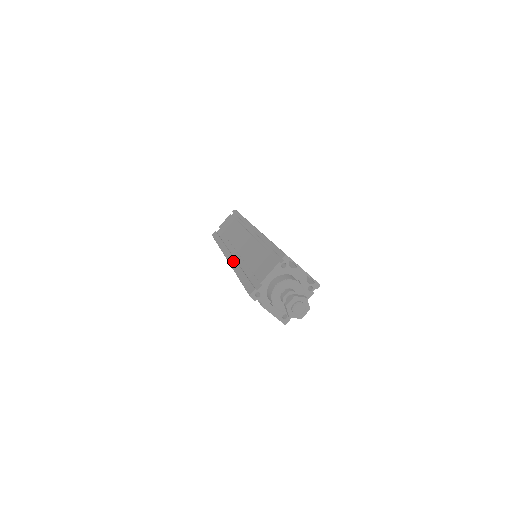
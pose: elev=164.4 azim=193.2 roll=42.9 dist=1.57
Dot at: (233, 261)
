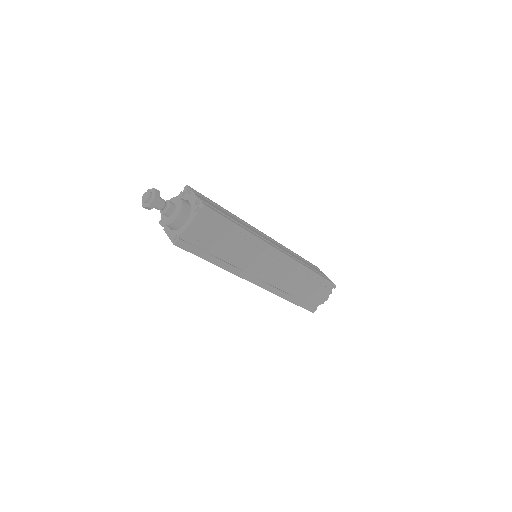
Dot at: occluded
